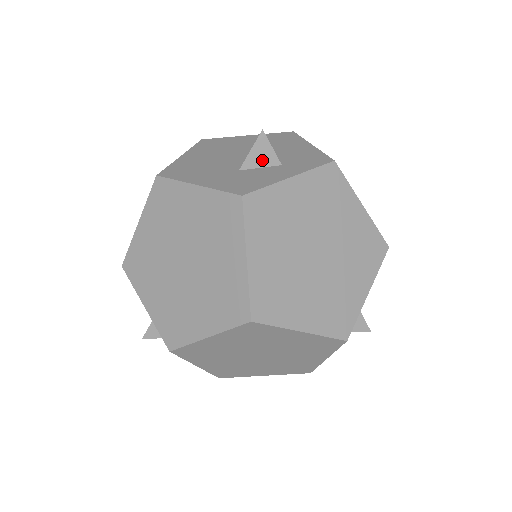
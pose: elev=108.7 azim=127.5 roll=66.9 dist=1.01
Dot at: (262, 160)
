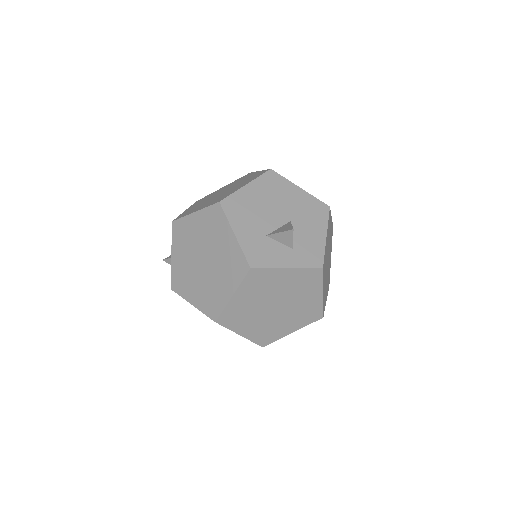
Dot at: (283, 240)
